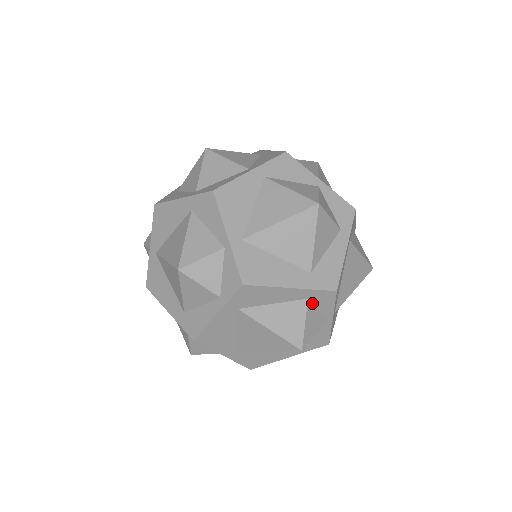
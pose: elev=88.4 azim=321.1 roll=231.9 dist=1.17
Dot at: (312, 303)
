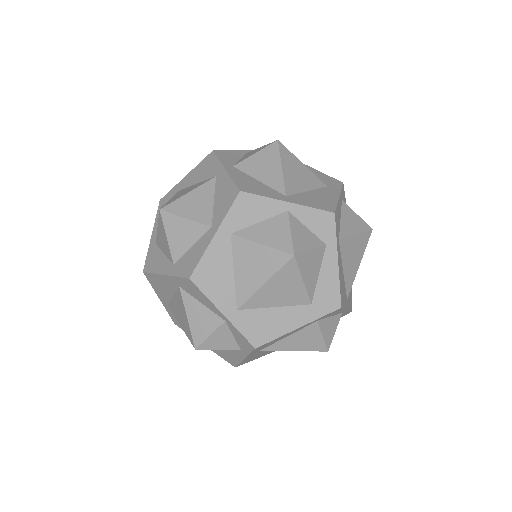
Dot at: (322, 319)
